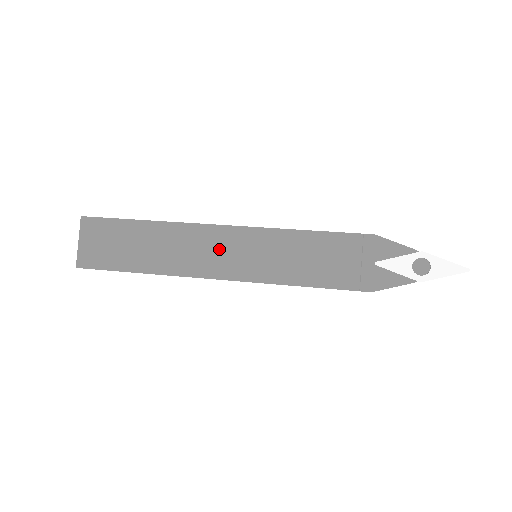
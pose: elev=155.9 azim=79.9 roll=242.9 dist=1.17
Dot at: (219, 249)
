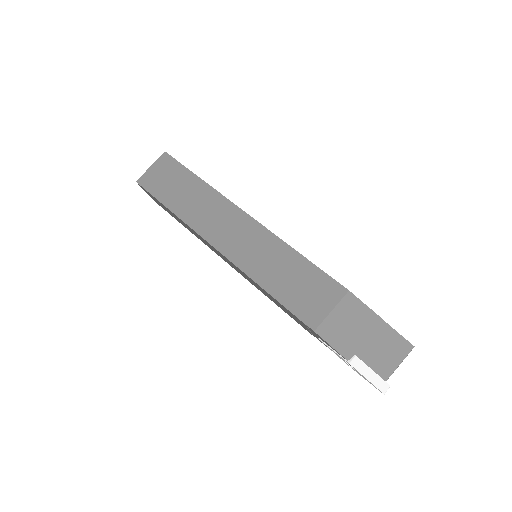
Dot at: (221, 255)
